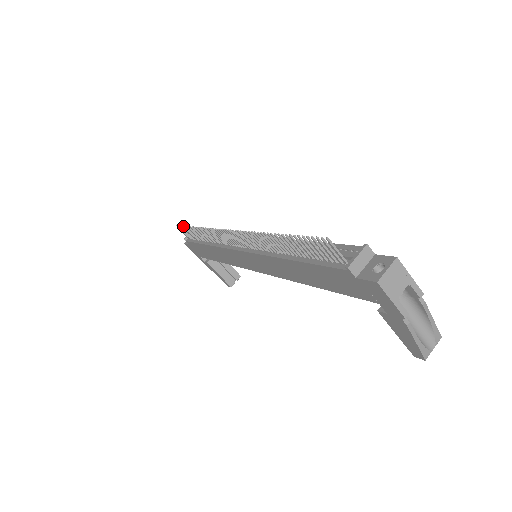
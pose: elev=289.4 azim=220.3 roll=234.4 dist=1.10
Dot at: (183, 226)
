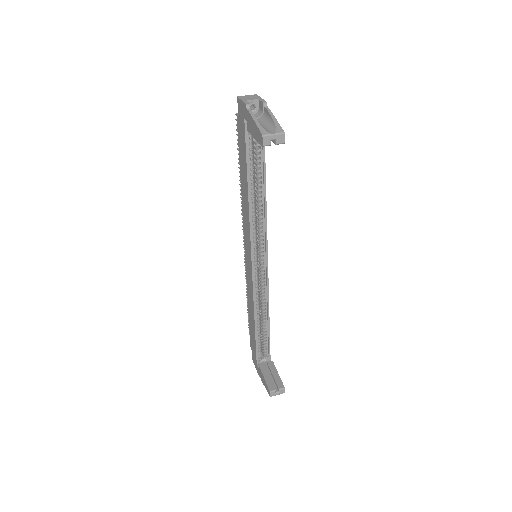
Dot at: (248, 318)
